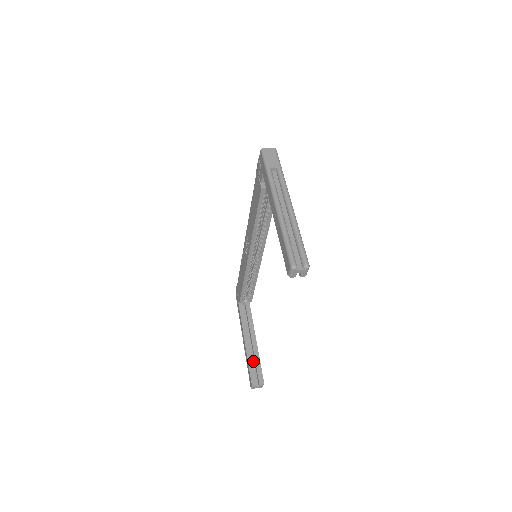
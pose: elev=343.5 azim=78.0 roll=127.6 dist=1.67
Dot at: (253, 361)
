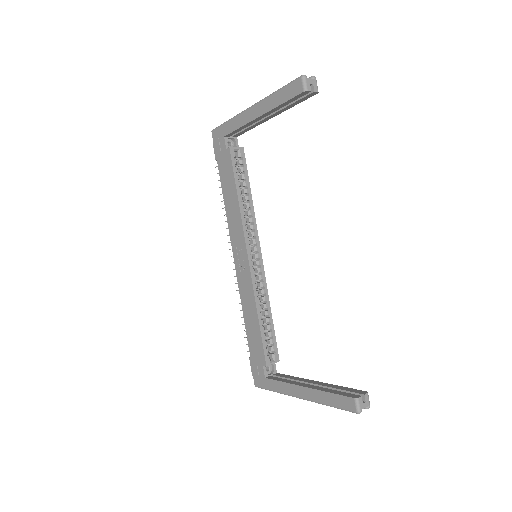
Dot at: occluded
